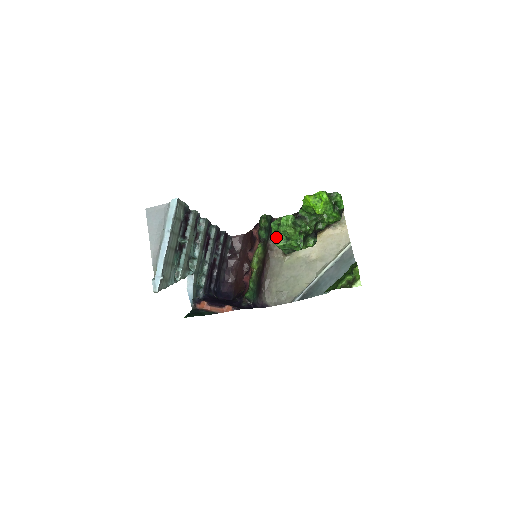
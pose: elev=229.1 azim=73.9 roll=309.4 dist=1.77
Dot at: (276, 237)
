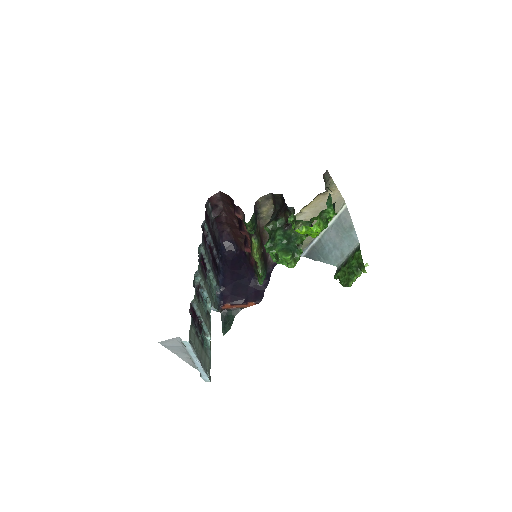
Dot at: (276, 260)
